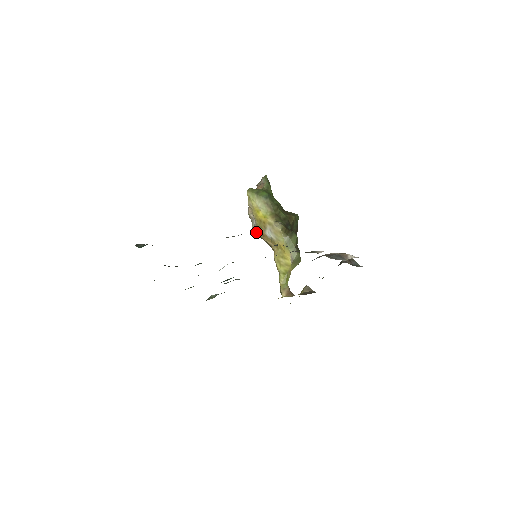
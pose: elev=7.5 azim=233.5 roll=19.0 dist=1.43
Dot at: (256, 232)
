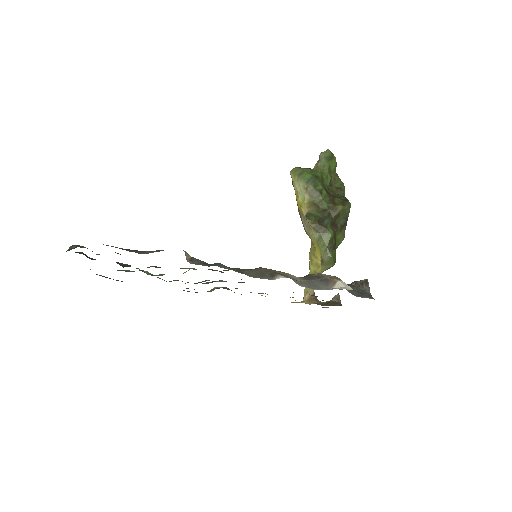
Dot at: occluded
